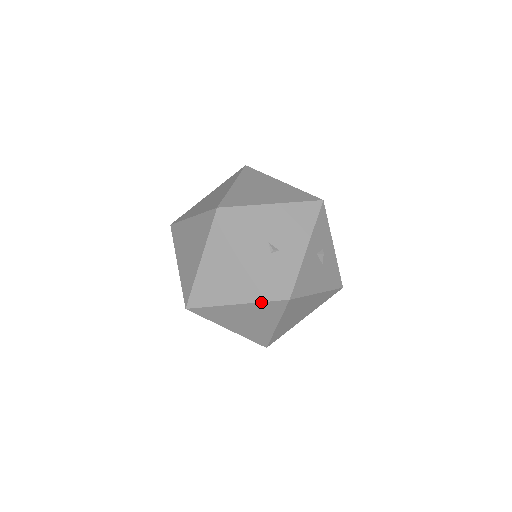
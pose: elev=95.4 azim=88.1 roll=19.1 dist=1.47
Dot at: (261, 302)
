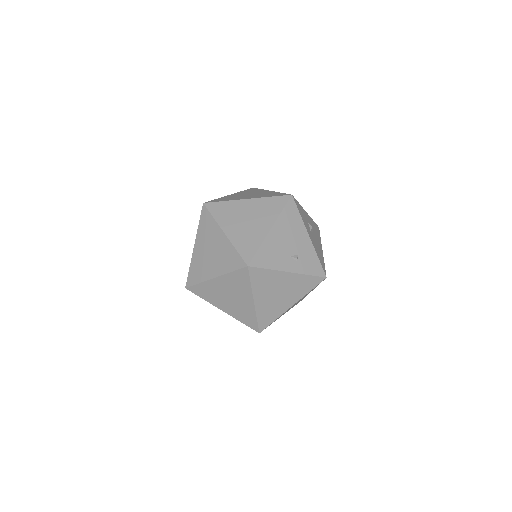
Dot at: occluded
